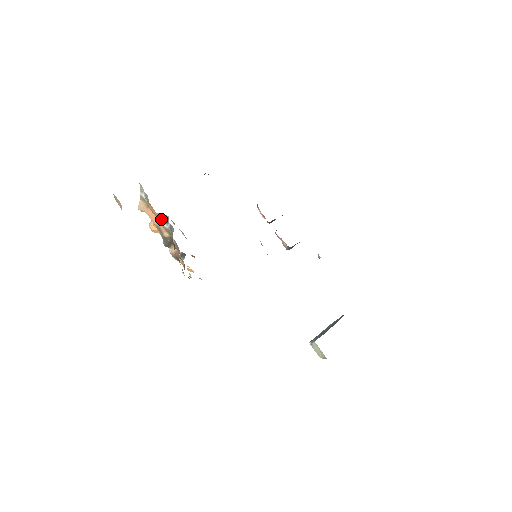
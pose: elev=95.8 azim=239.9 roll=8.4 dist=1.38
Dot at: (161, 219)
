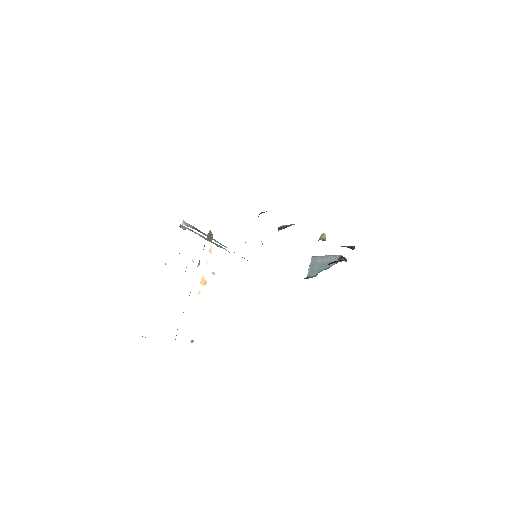
Dot at: occluded
